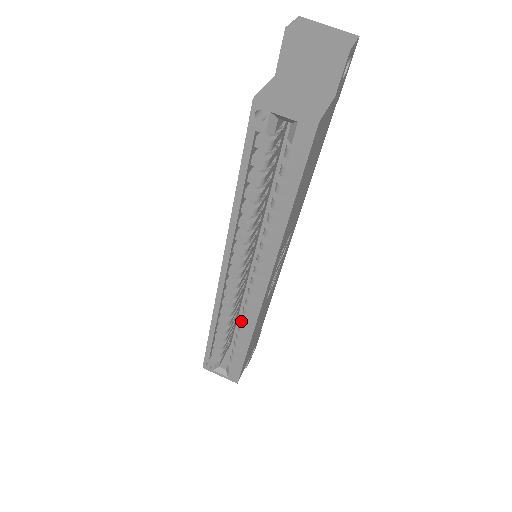
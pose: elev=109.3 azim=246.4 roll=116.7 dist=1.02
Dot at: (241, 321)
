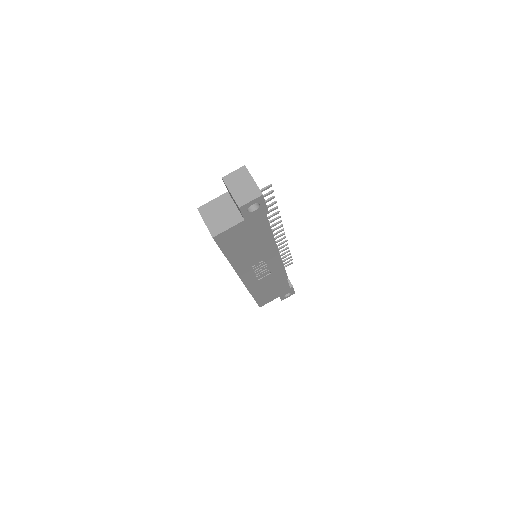
Dot at: occluded
